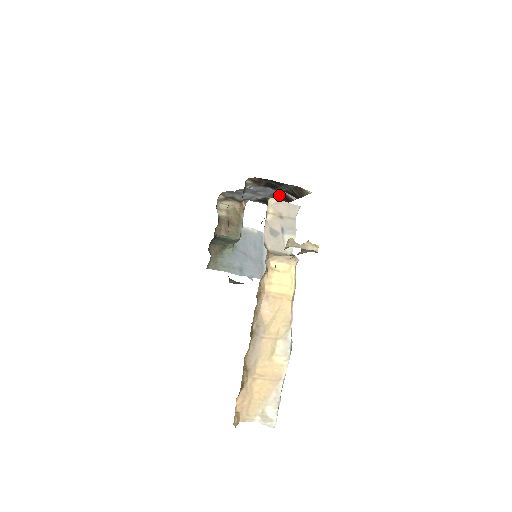
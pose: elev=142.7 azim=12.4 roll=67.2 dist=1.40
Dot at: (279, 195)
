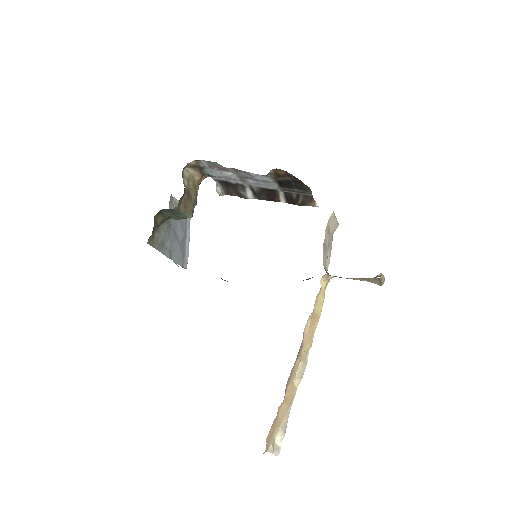
Dot at: (268, 191)
